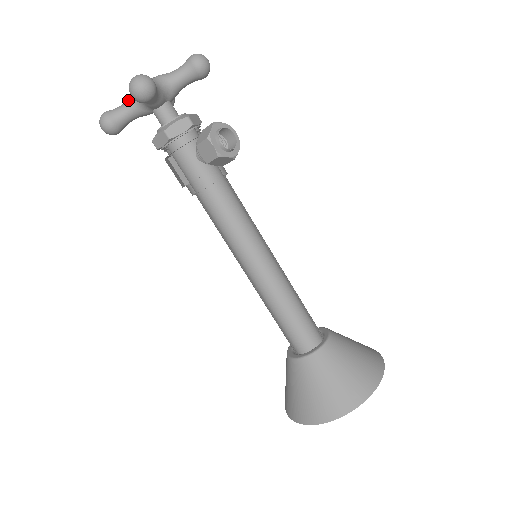
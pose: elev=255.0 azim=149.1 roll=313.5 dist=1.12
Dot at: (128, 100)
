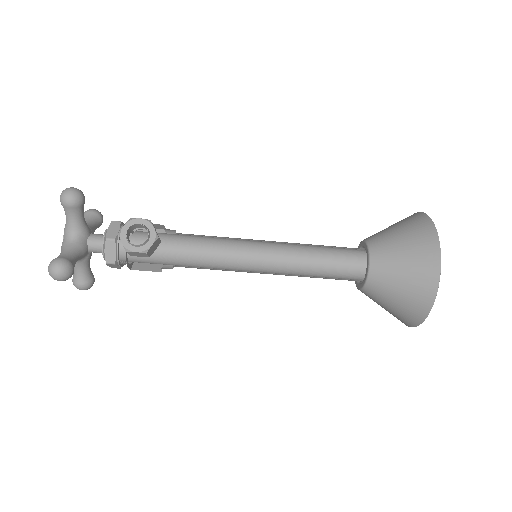
Dot at: occluded
